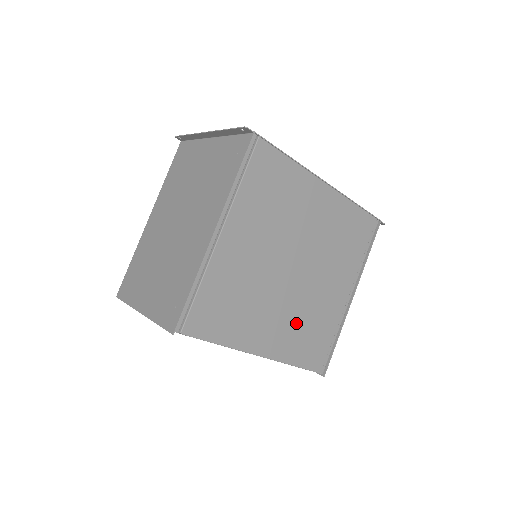
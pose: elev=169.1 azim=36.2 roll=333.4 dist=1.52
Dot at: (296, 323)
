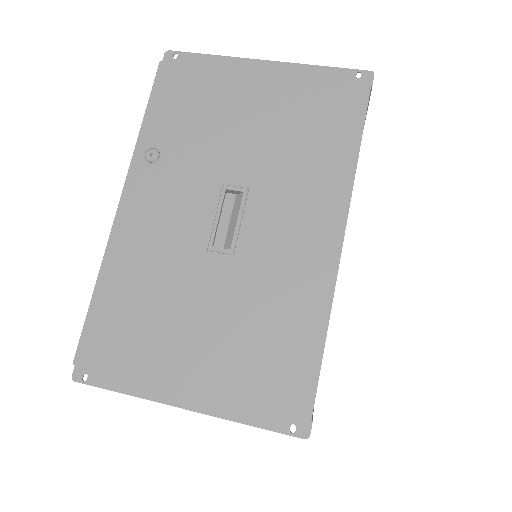
Dot at: occluded
